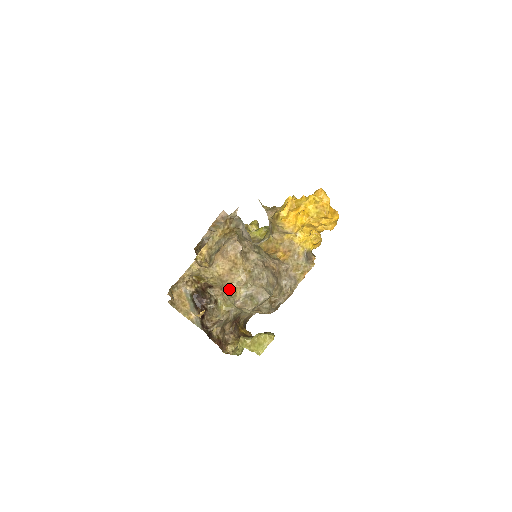
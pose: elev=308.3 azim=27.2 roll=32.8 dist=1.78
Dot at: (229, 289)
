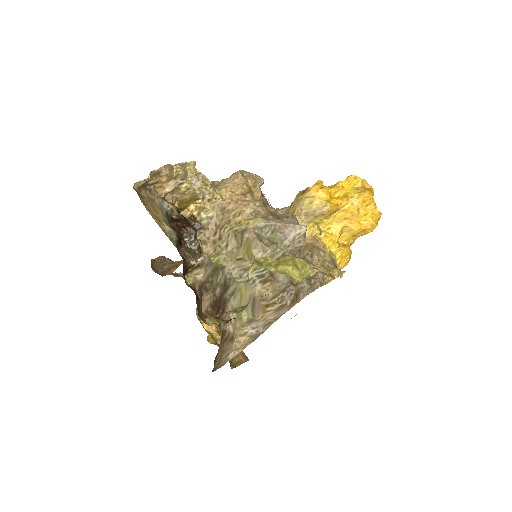
Dot at: (234, 223)
